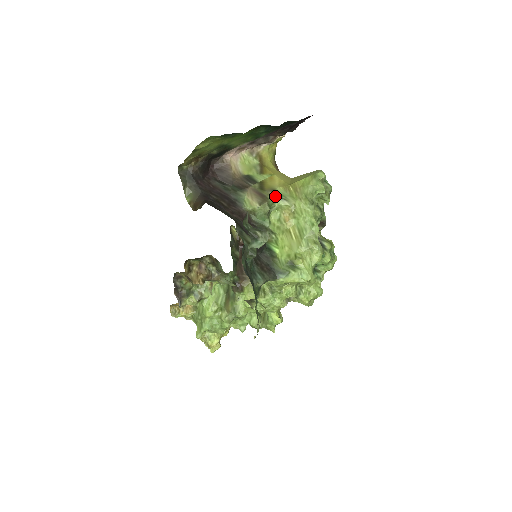
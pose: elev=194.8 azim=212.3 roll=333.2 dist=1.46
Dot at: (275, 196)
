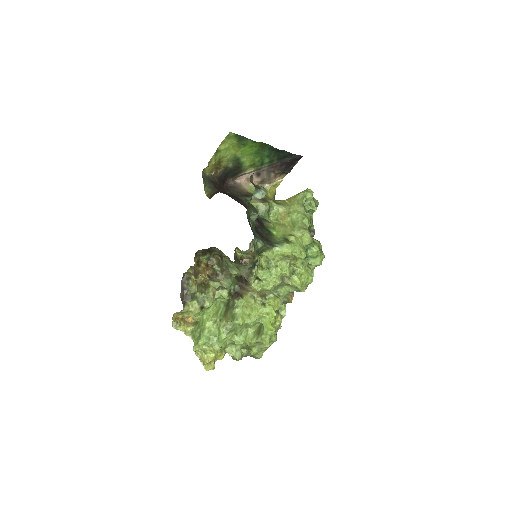
Dot at: (274, 202)
